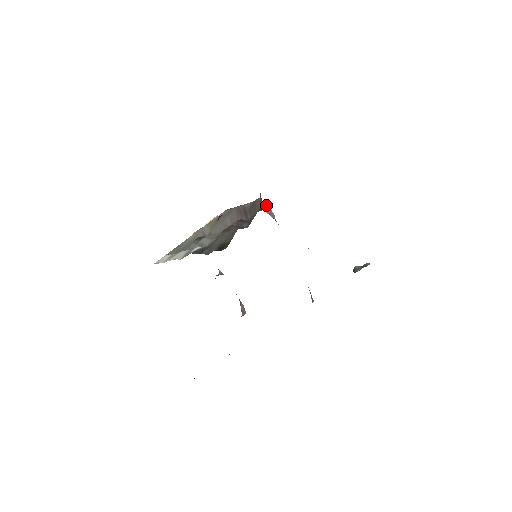
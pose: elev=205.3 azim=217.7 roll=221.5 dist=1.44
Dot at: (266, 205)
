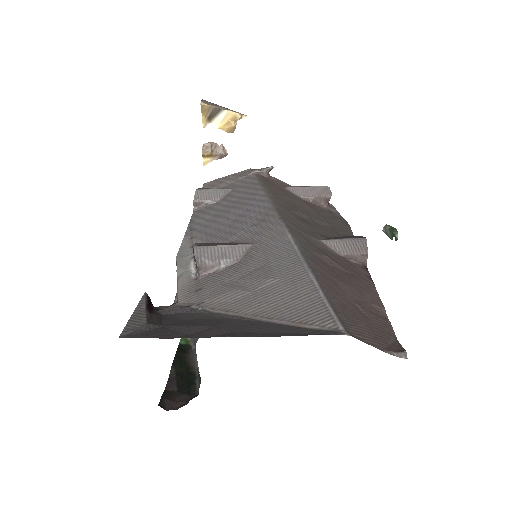
Dot at: (195, 259)
